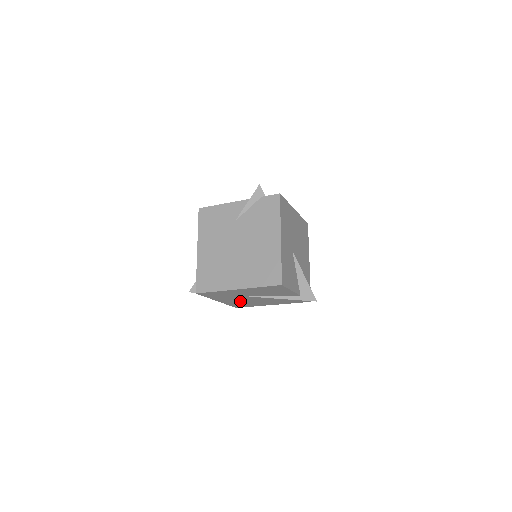
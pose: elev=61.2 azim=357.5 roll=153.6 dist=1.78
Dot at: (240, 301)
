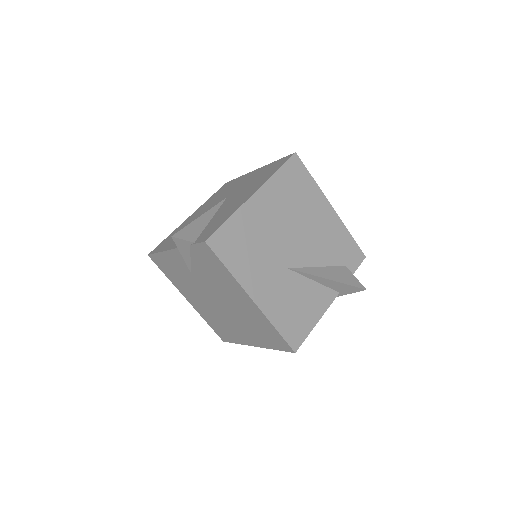
Dot at: occluded
